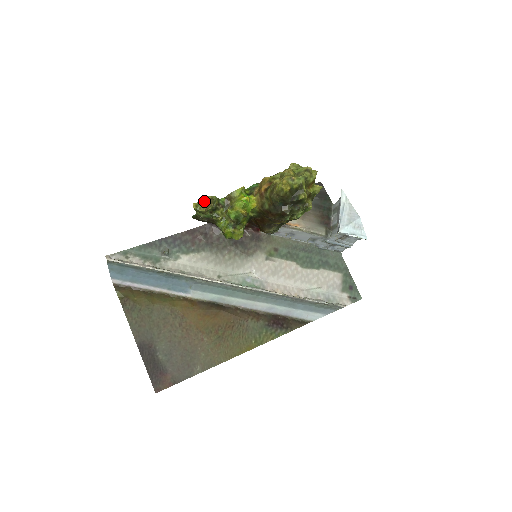
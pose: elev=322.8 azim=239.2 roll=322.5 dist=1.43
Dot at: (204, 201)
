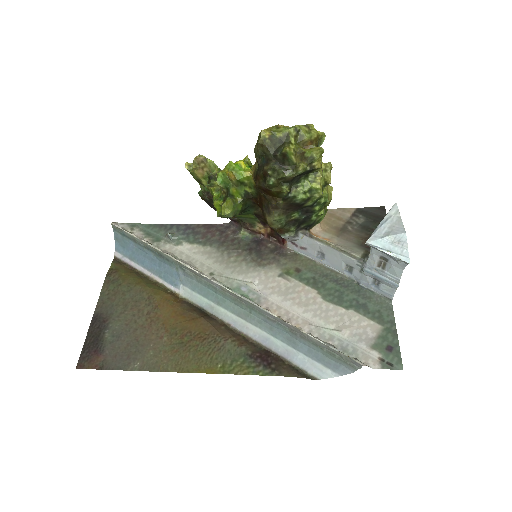
Dot at: (197, 161)
